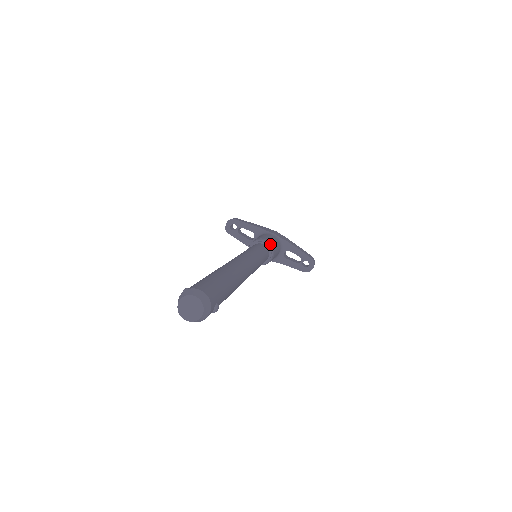
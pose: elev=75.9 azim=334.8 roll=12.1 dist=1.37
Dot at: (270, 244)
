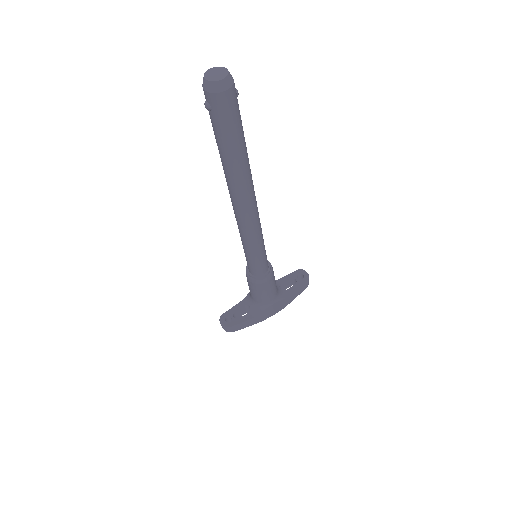
Dot at: occluded
